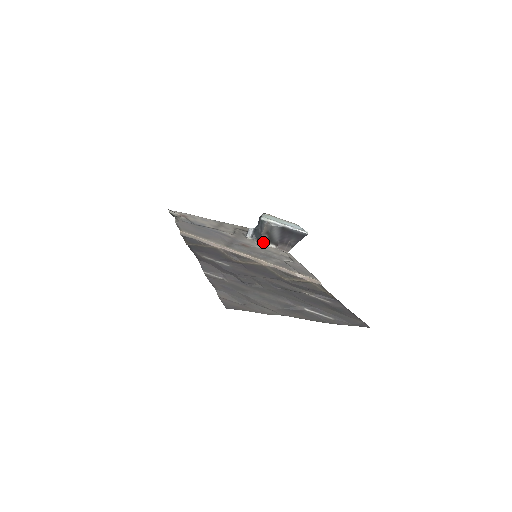
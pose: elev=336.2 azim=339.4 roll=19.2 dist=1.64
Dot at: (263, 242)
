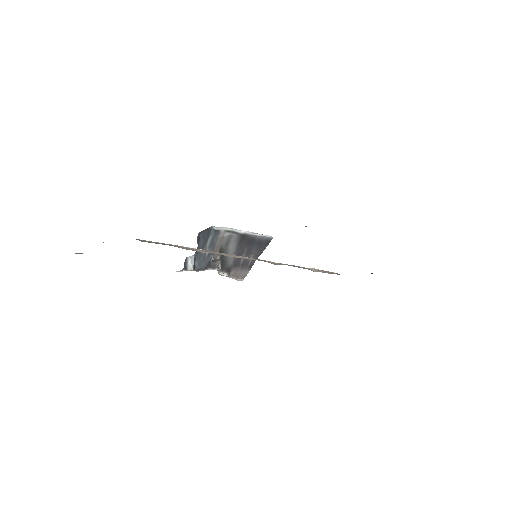
Dot at: occluded
